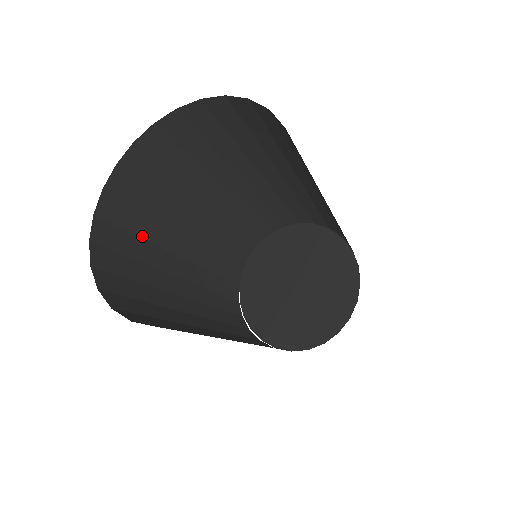
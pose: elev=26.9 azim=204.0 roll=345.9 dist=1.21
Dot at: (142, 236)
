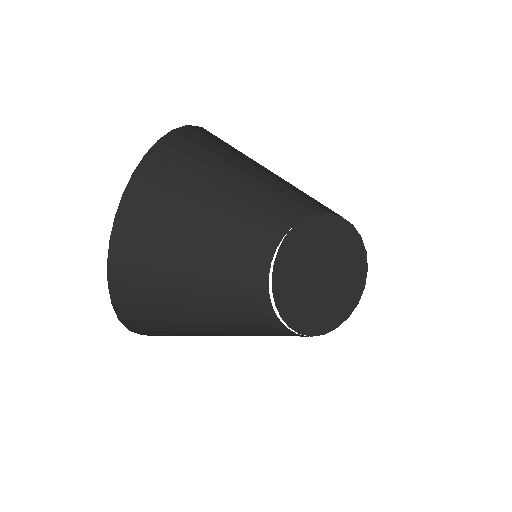
Dot at: (192, 175)
